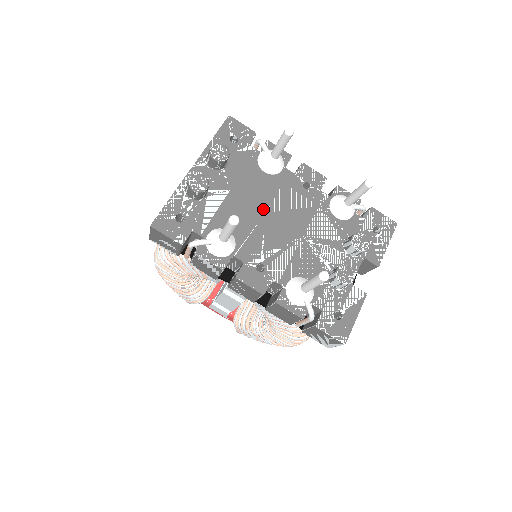
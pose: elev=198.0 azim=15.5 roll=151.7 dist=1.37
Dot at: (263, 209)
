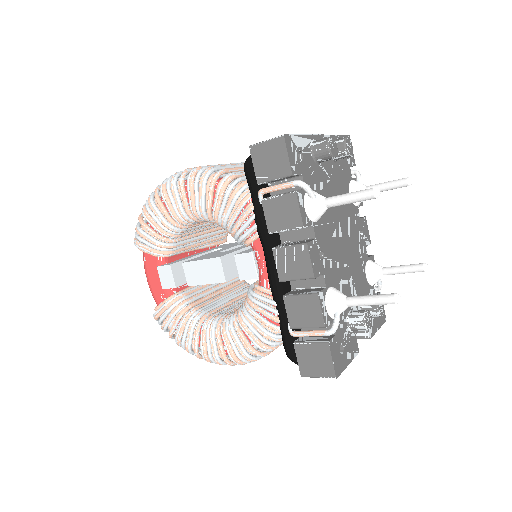
Dot at: (339, 217)
